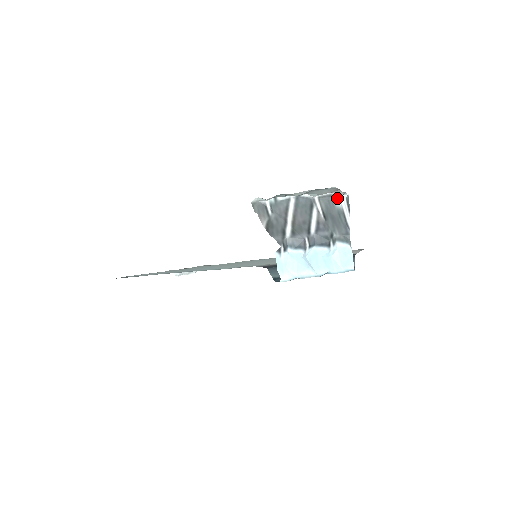
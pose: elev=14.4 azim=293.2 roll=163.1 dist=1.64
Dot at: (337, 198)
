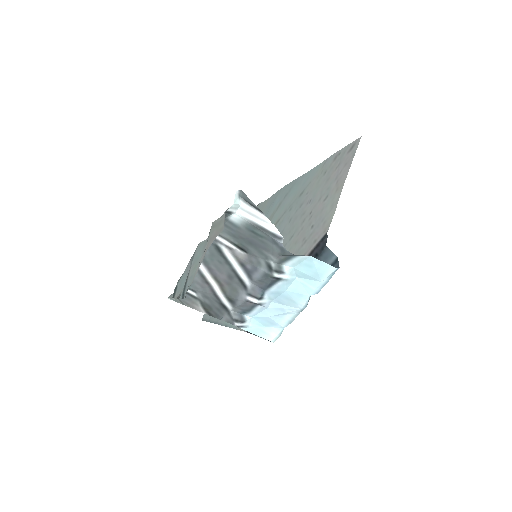
Dot at: (229, 215)
